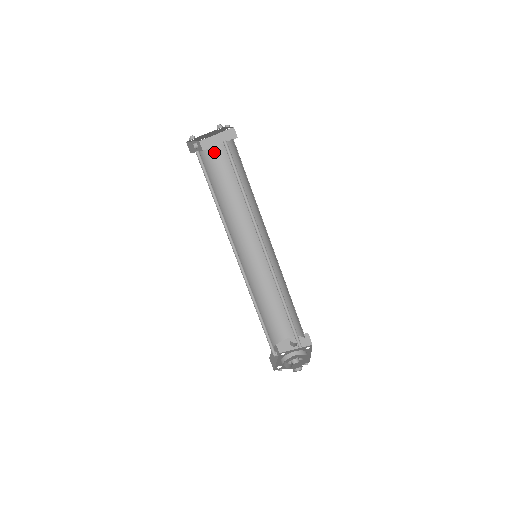
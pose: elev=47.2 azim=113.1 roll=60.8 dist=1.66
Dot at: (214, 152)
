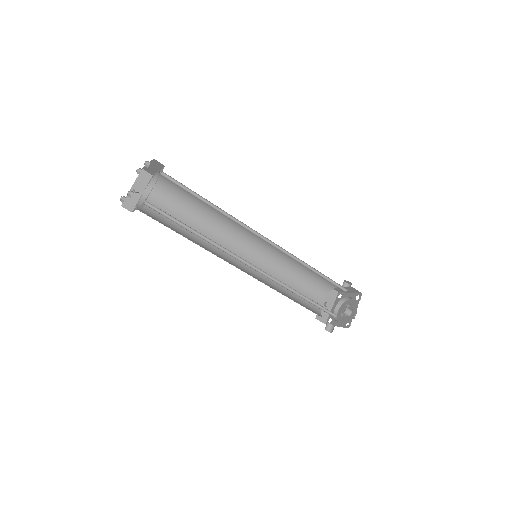
Dot at: (159, 178)
